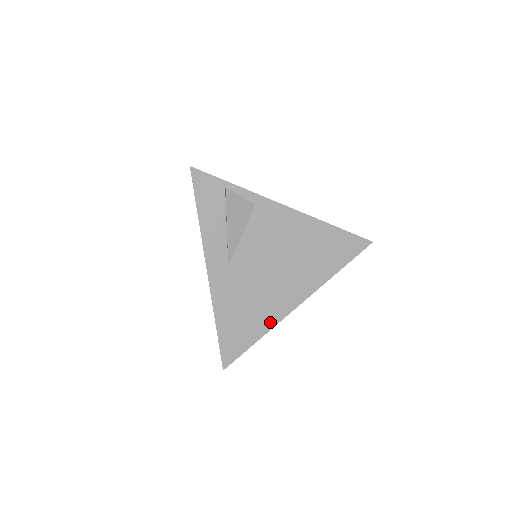
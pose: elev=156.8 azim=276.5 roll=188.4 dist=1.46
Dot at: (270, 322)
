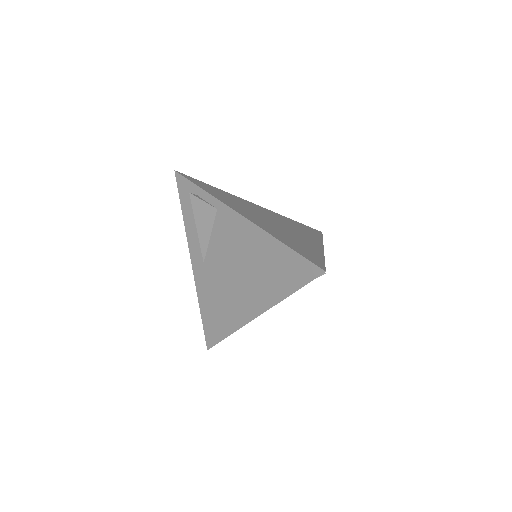
Dot at: (235, 324)
